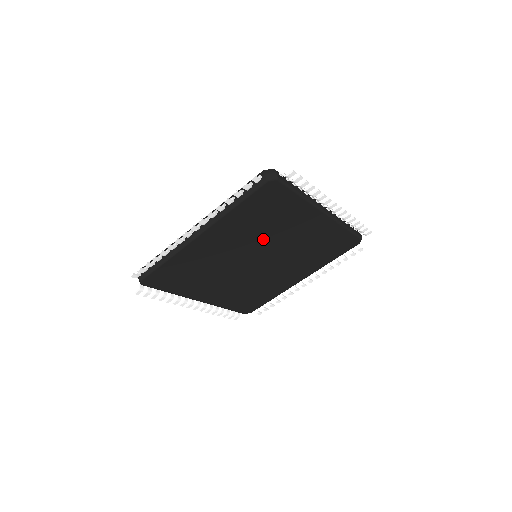
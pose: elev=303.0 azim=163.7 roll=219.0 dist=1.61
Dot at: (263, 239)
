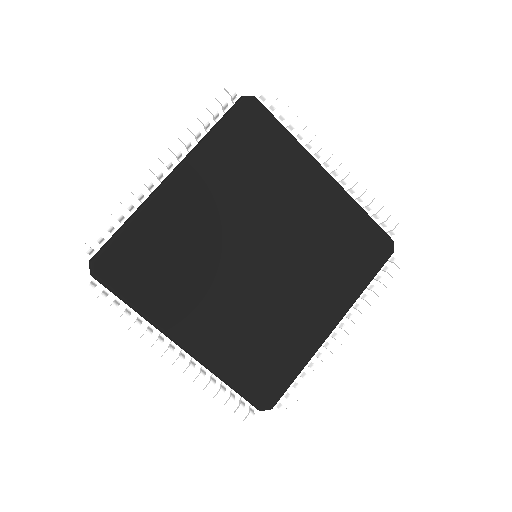
Dot at: (257, 207)
